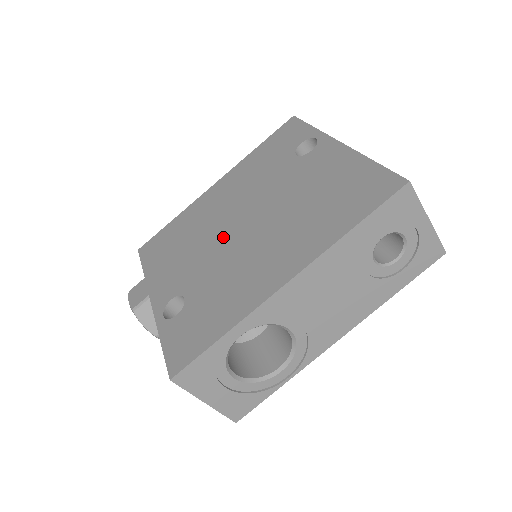
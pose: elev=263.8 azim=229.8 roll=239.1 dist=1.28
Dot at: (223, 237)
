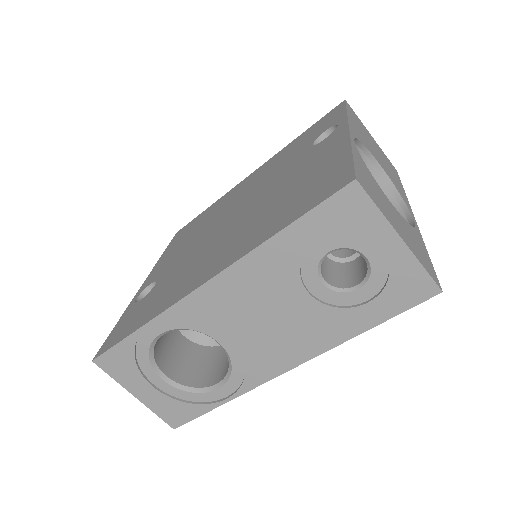
Dot at: (213, 228)
